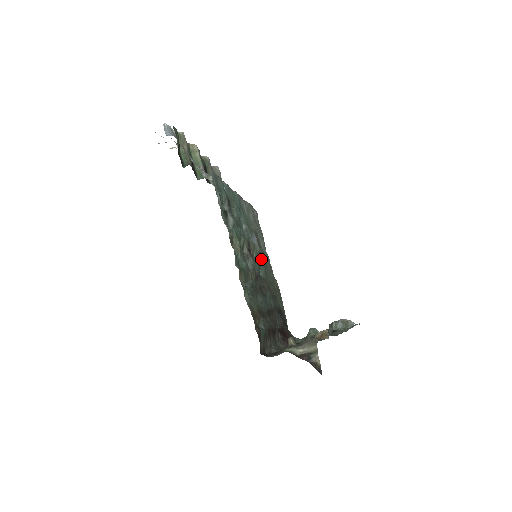
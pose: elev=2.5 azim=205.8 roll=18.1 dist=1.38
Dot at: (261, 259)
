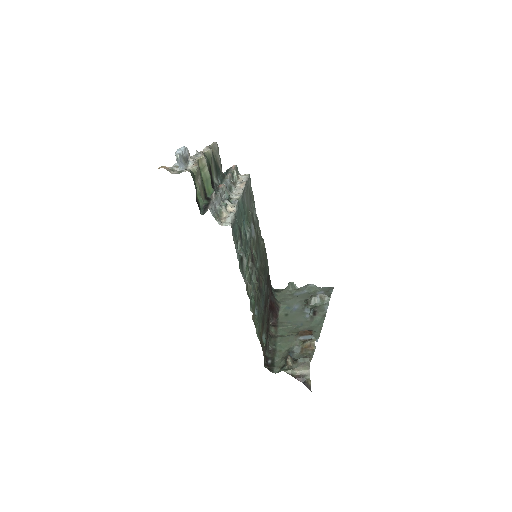
Dot at: (257, 246)
